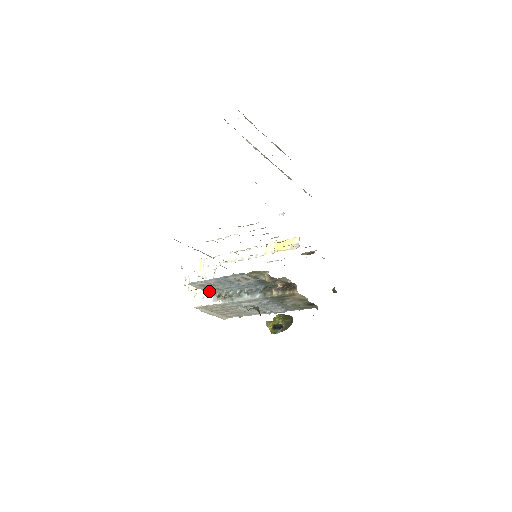
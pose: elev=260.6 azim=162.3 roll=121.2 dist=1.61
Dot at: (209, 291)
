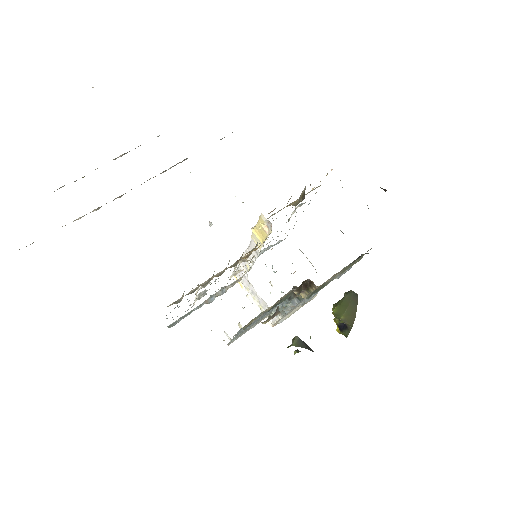
Dot at: (256, 324)
